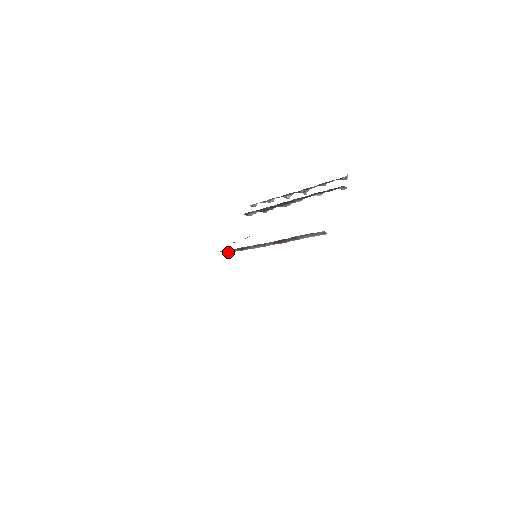
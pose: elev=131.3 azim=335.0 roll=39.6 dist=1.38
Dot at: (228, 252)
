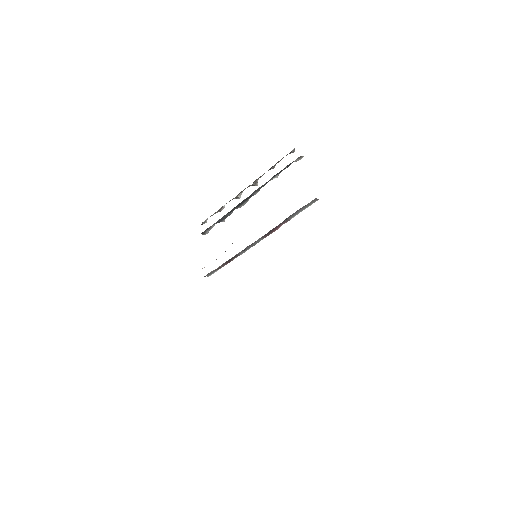
Dot at: (212, 273)
